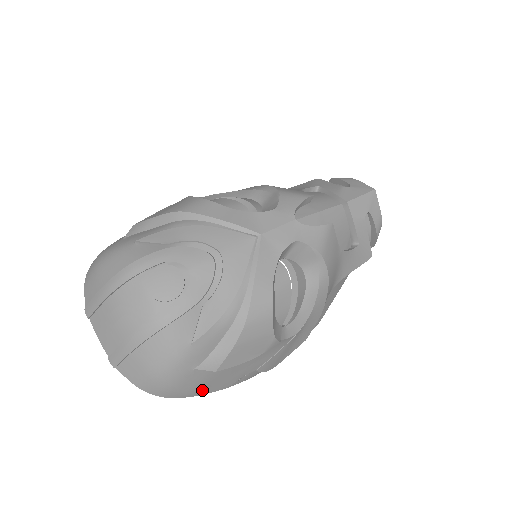
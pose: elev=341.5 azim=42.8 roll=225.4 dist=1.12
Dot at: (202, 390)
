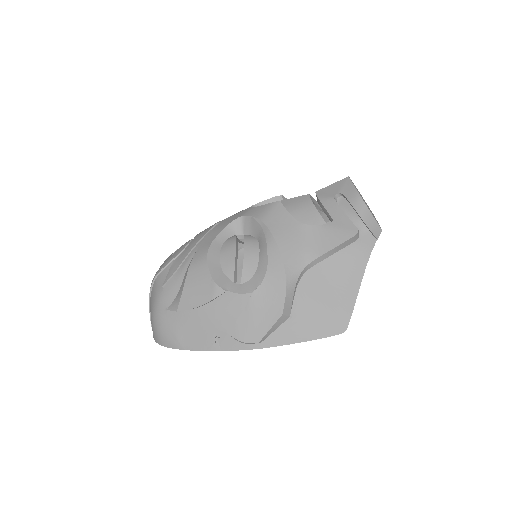
Dot at: (184, 342)
